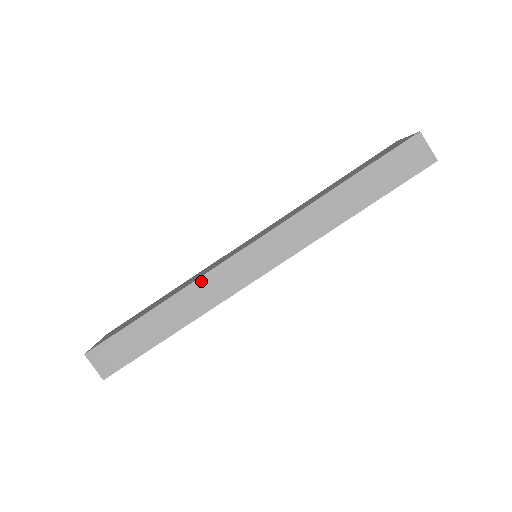
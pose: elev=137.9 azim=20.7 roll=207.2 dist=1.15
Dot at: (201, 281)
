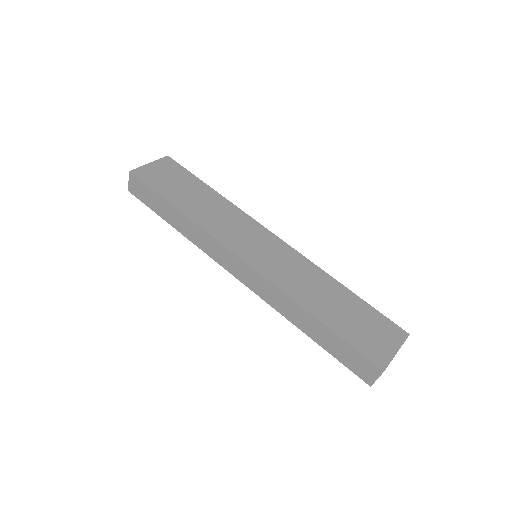
Dot at: (206, 234)
